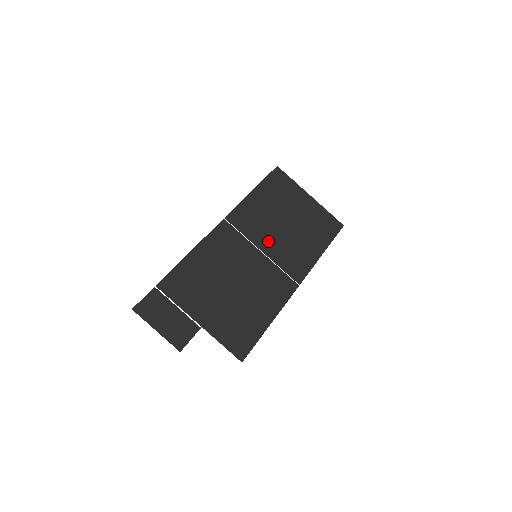
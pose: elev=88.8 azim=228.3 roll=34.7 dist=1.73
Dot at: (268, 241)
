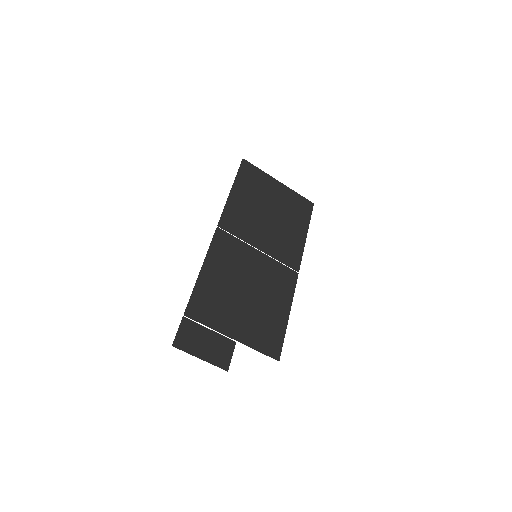
Dot at: (261, 238)
